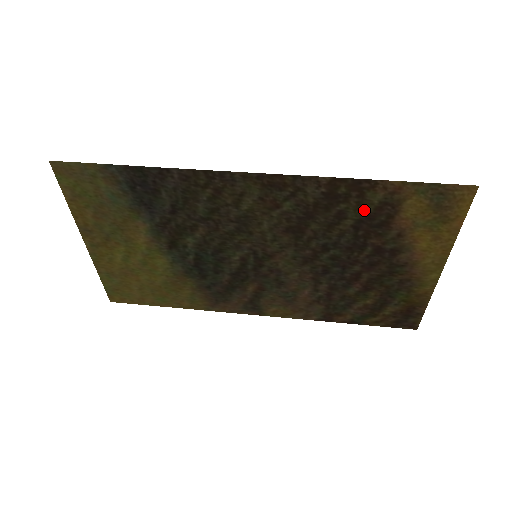
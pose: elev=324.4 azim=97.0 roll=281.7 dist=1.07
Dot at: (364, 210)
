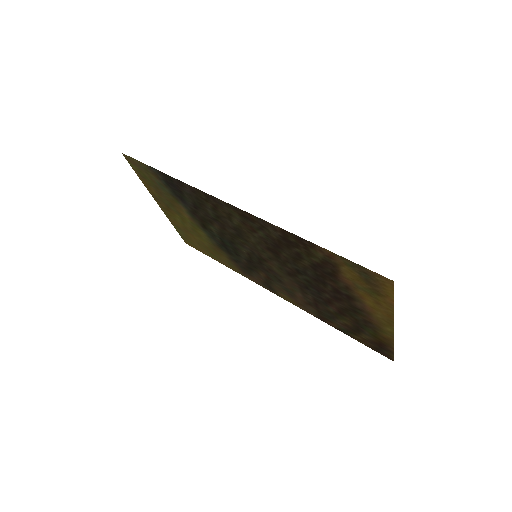
Dot at: (314, 259)
